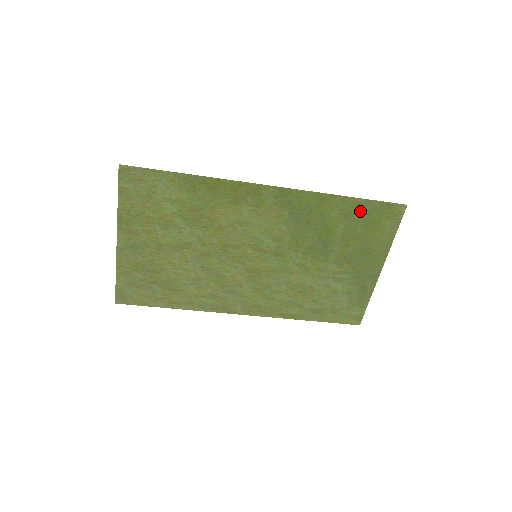
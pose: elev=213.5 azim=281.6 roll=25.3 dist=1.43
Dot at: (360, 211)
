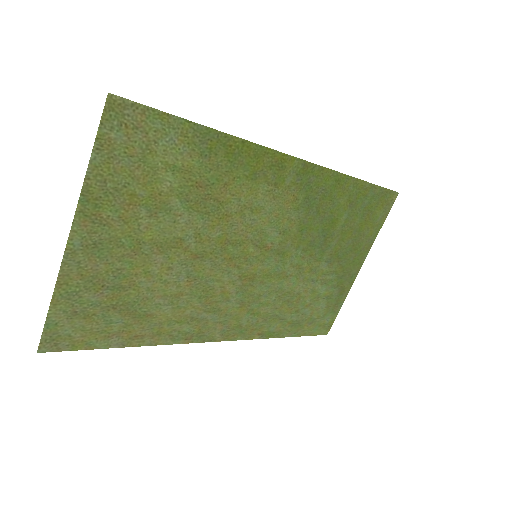
Dot at: (364, 198)
